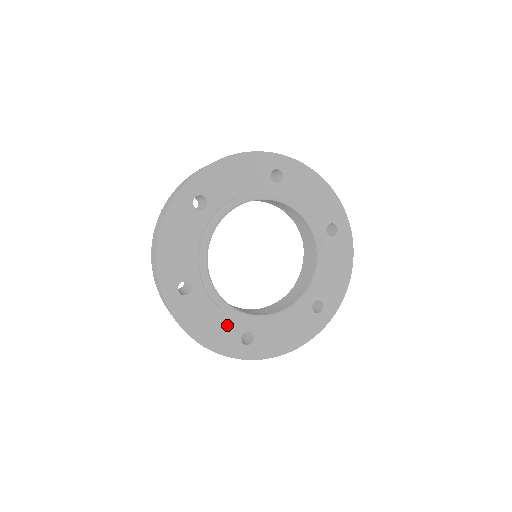
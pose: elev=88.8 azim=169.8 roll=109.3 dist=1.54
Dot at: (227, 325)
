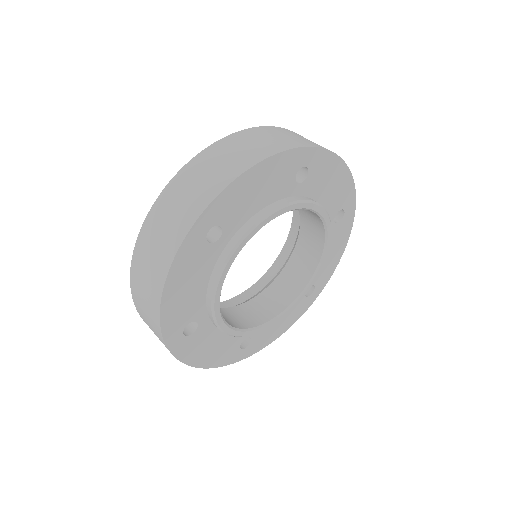
Dot at: (195, 302)
